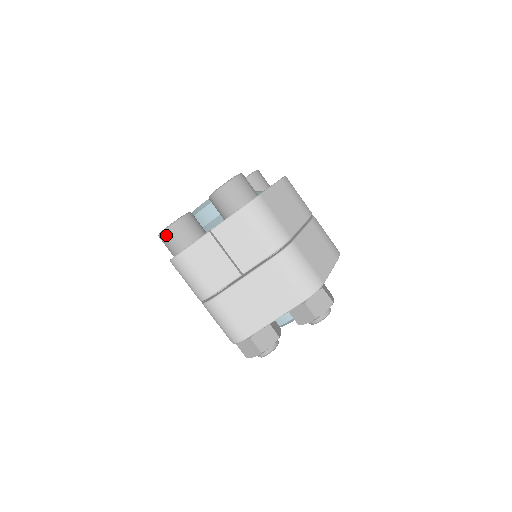
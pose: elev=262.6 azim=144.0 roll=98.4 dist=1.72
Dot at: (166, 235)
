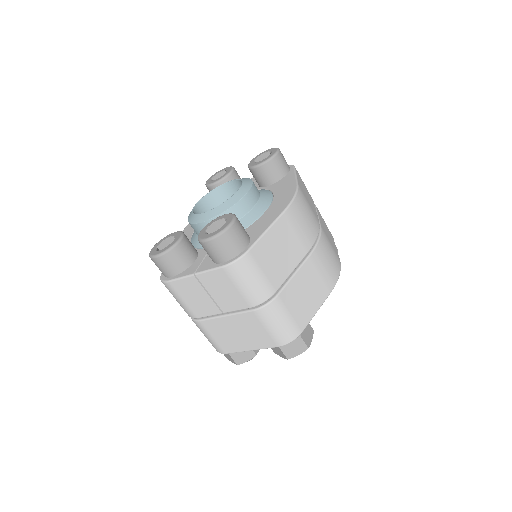
Dot at: (154, 261)
